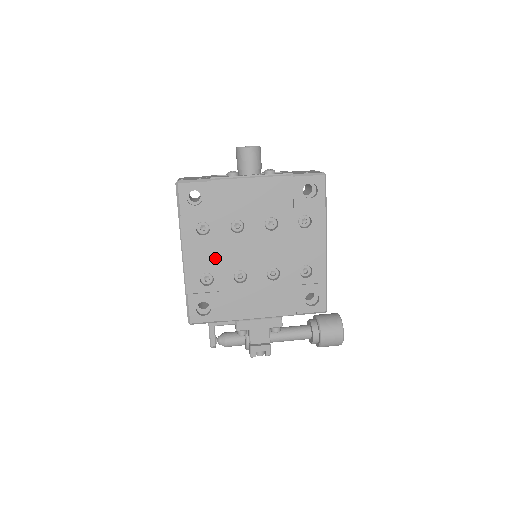
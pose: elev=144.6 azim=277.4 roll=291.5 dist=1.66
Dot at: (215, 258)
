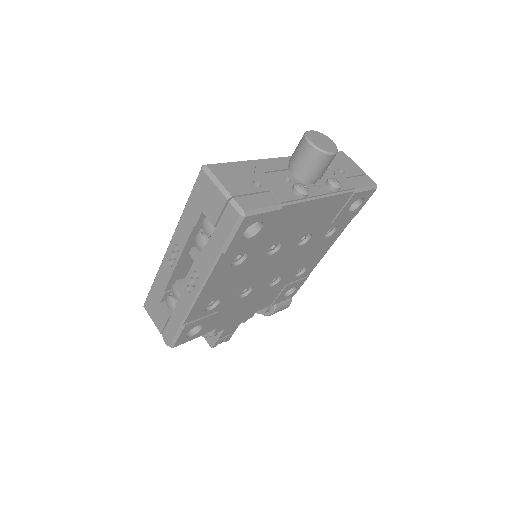
Dot at: (233, 284)
